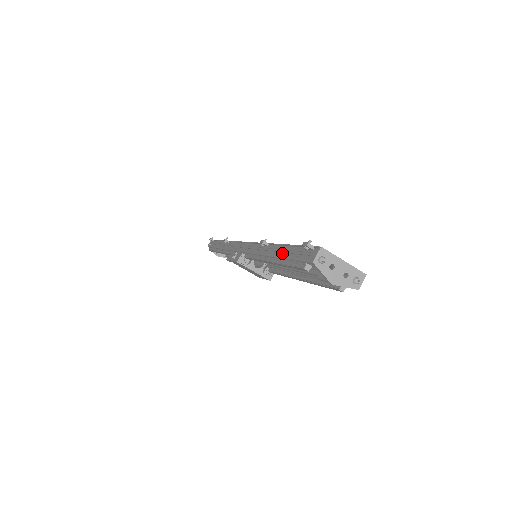
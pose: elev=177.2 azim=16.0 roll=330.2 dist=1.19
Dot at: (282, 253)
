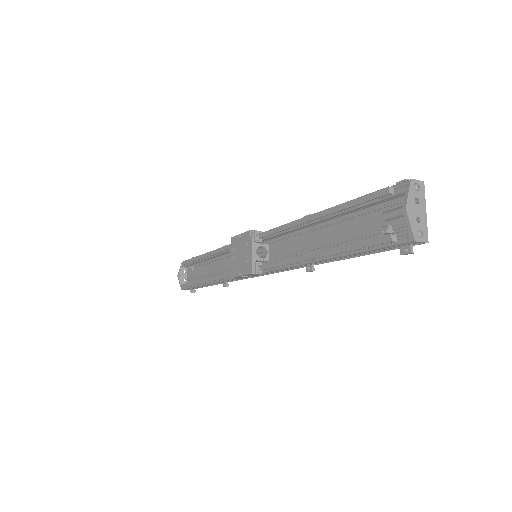
Dot at: occluded
